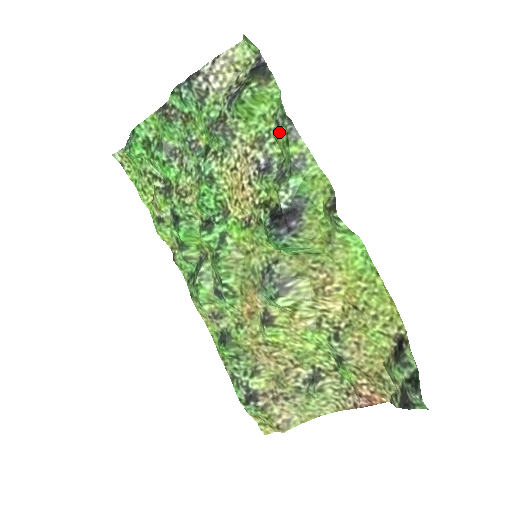
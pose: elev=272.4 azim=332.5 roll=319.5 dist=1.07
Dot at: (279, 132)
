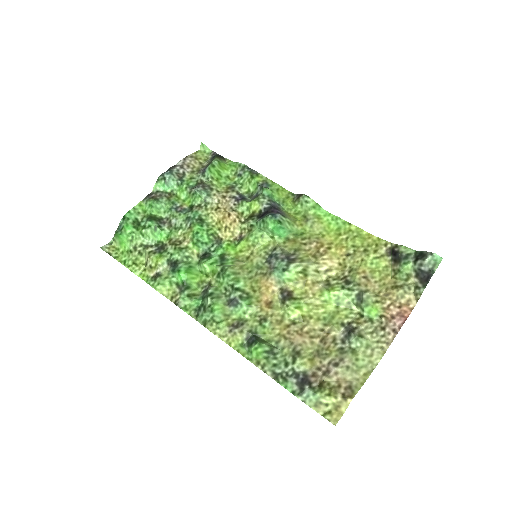
Dot at: (243, 178)
